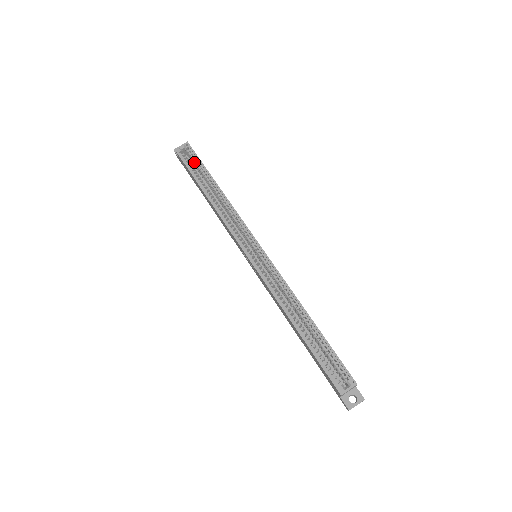
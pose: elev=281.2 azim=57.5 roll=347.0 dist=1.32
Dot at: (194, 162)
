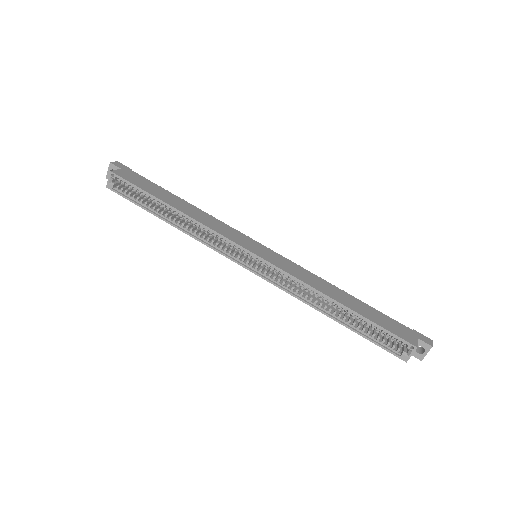
Dot at: occluded
